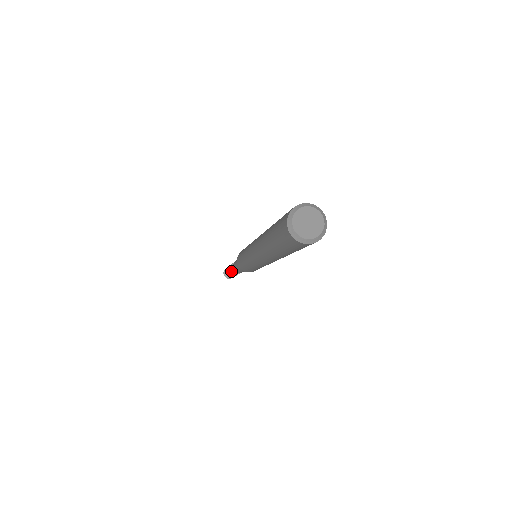
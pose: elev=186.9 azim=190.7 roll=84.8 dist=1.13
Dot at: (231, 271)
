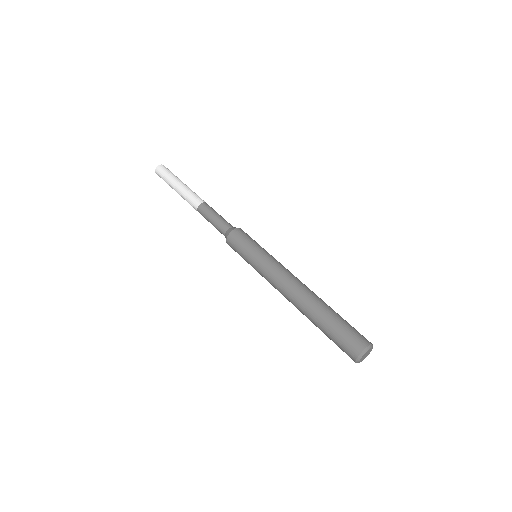
Dot at: occluded
